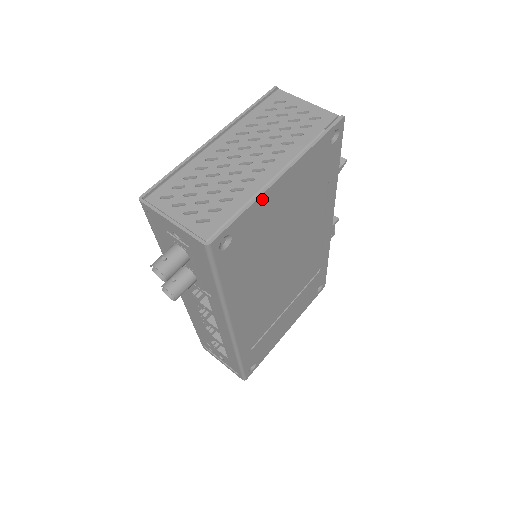
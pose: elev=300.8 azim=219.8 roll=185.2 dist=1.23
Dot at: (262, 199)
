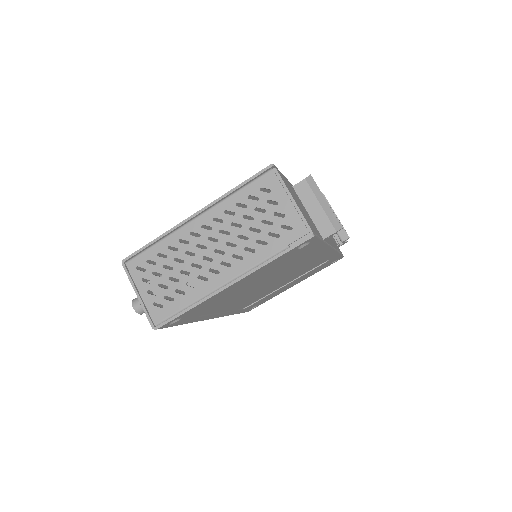
Dot at: (209, 299)
